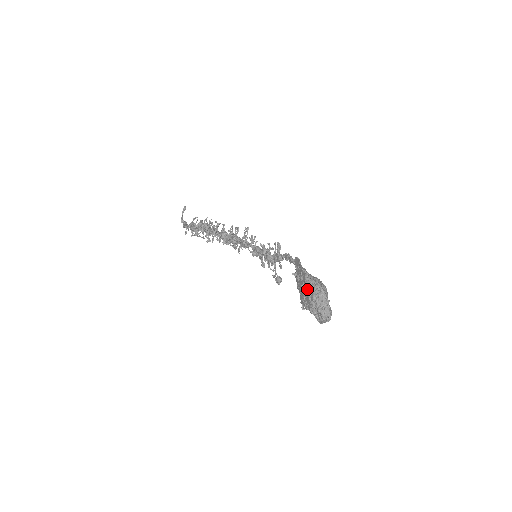
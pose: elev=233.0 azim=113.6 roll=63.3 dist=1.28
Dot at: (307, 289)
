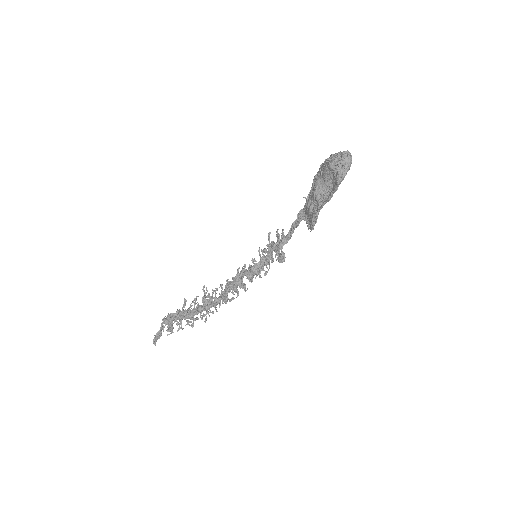
Dot at: (324, 162)
